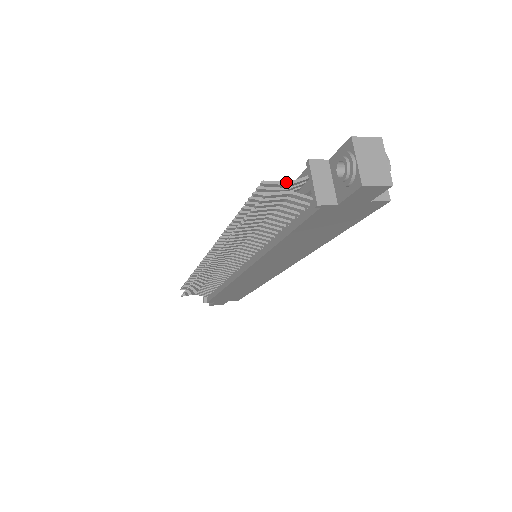
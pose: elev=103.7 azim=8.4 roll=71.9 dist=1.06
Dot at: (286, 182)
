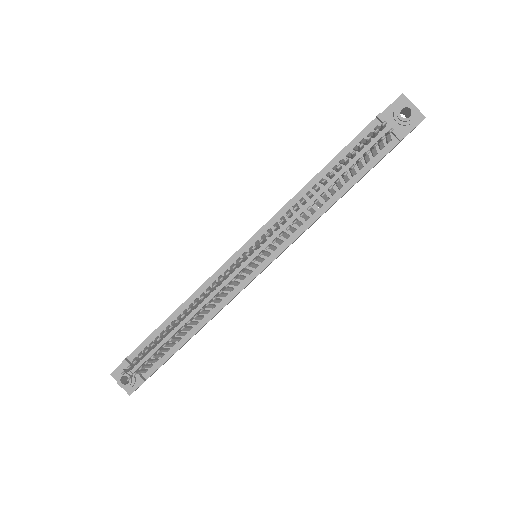
Dot at: occluded
